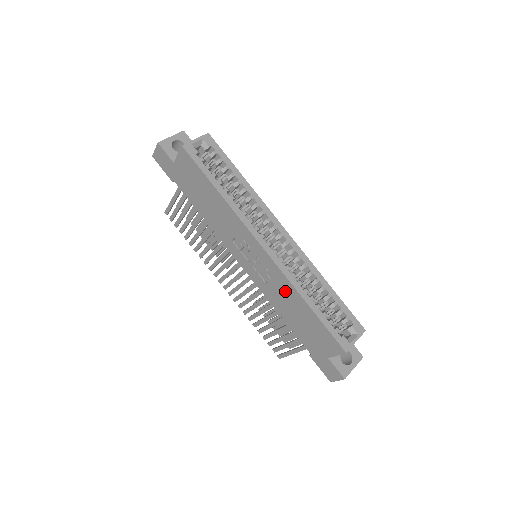
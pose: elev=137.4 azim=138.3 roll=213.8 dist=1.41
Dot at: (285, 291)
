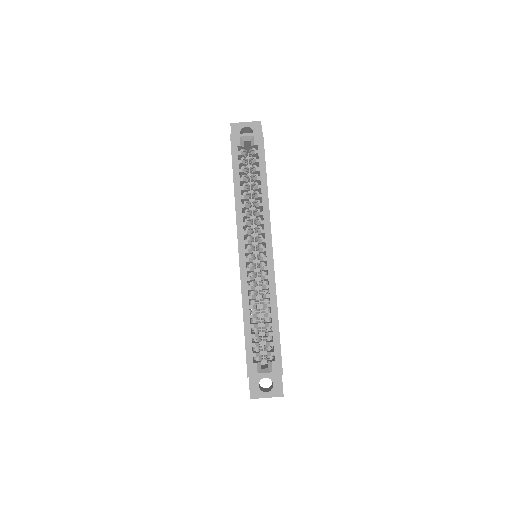
Dot at: occluded
